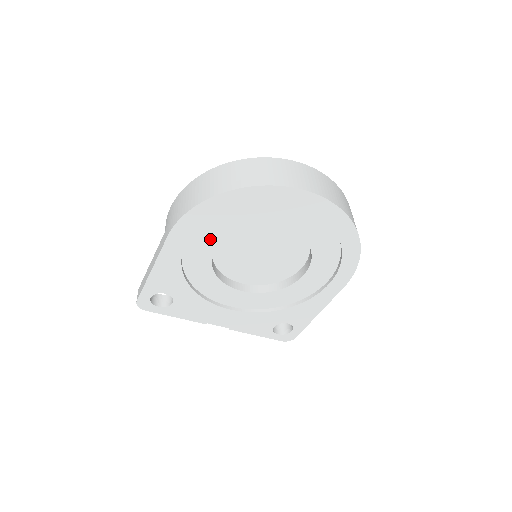
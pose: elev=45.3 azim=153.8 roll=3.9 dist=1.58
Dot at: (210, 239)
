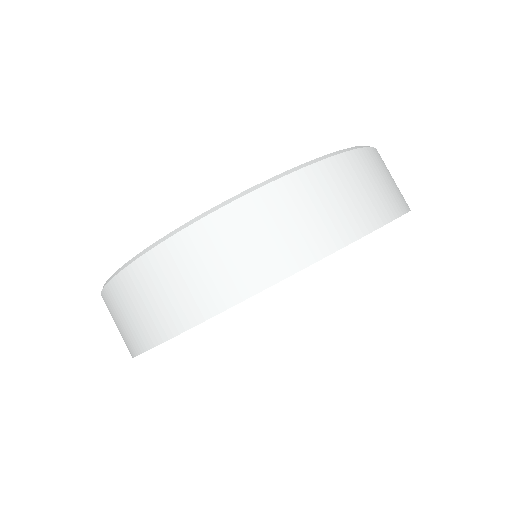
Dot at: occluded
